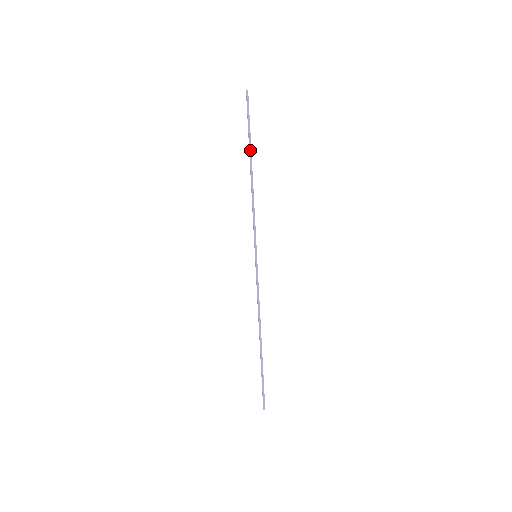
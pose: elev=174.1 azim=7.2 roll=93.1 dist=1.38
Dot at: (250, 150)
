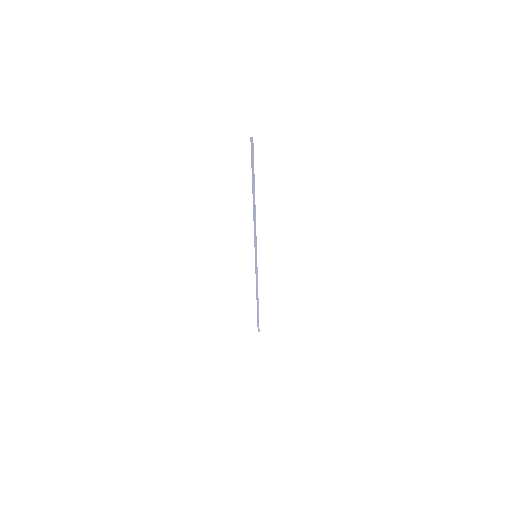
Dot at: (254, 187)
